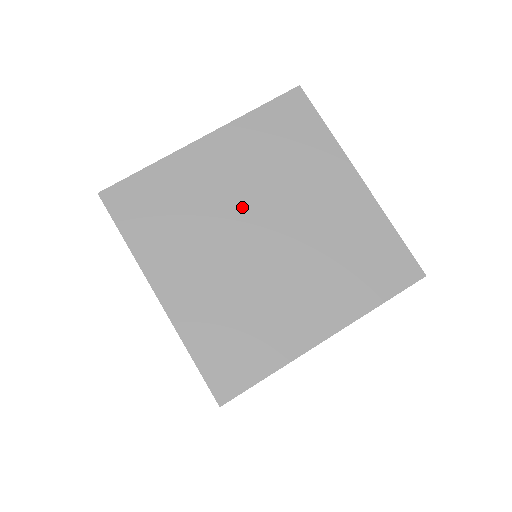
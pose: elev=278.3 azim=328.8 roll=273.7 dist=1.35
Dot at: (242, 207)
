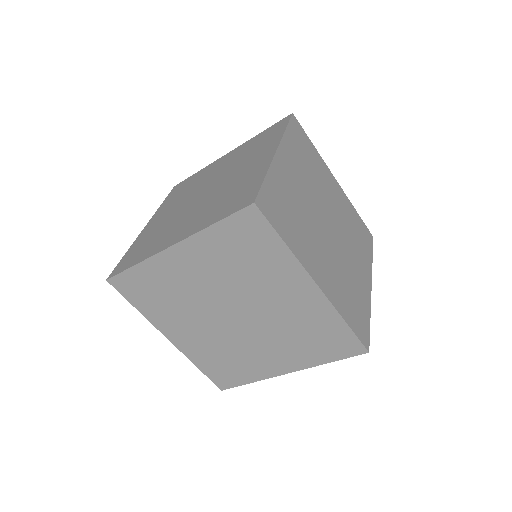
Dot at: (330, 208)
